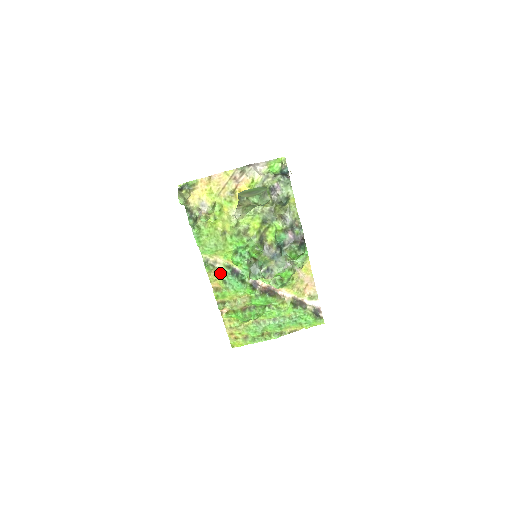
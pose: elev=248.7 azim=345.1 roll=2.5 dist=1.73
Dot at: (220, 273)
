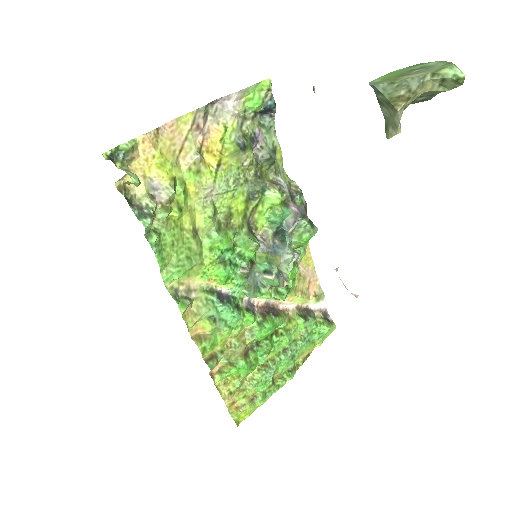
Dot at: (201, 307)
